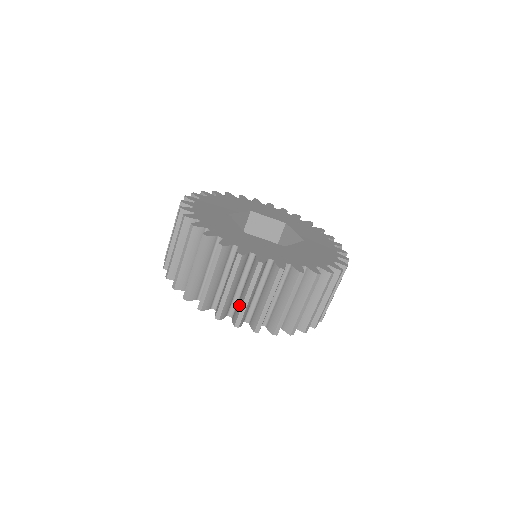
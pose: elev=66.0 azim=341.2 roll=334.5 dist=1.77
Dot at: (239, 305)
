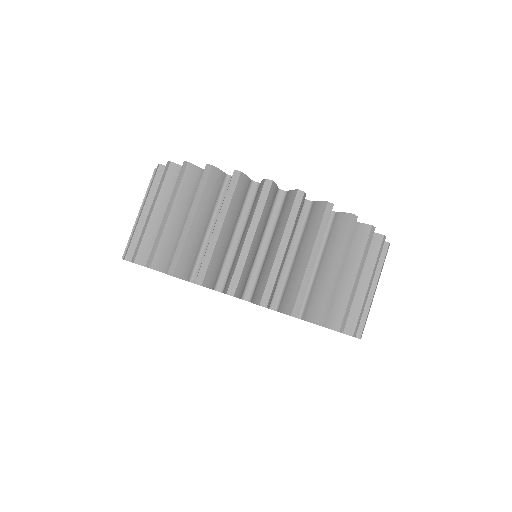
Dot at: occluded
